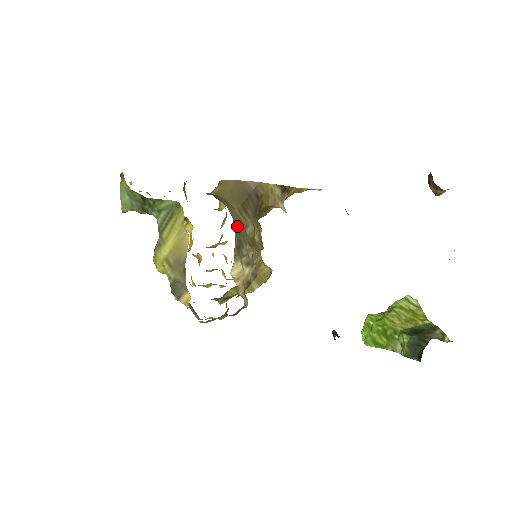
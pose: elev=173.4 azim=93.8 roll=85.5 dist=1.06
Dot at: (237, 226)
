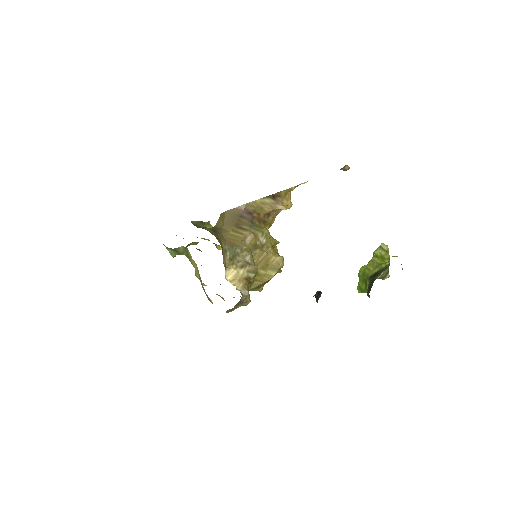
Dot at: (232, 243)
